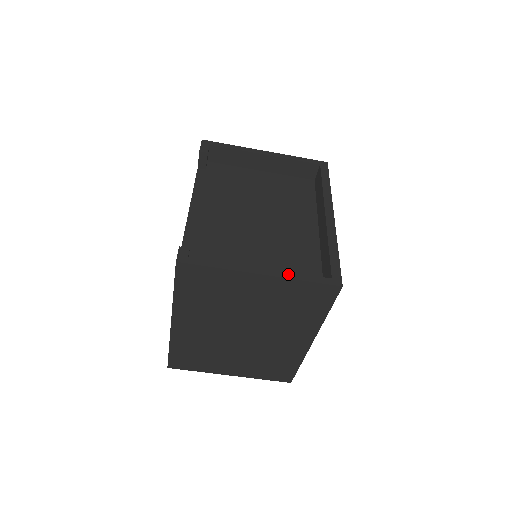
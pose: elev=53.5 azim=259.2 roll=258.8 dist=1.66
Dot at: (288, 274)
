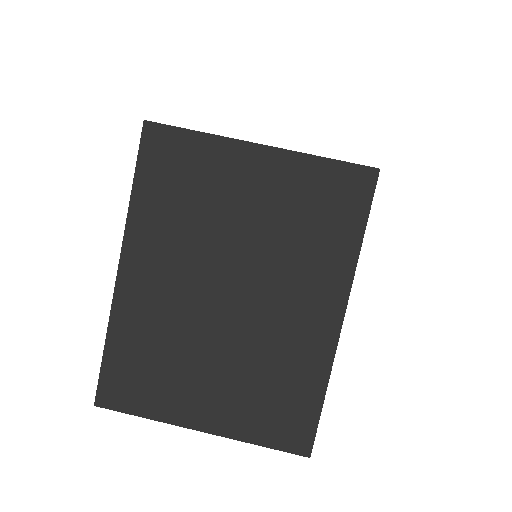
Dot at: (299, 153)
